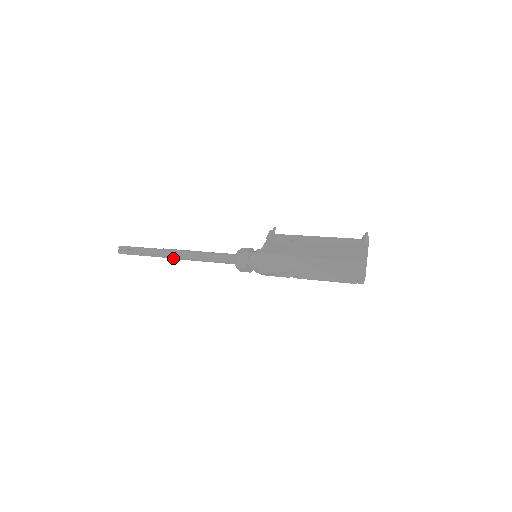
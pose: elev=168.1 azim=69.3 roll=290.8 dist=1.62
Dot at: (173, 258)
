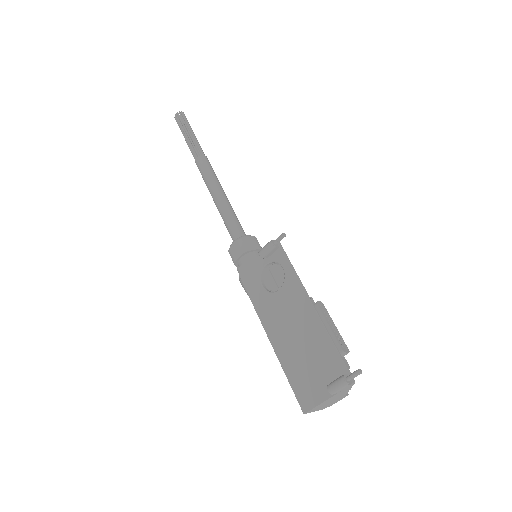
Dot at: occluded
